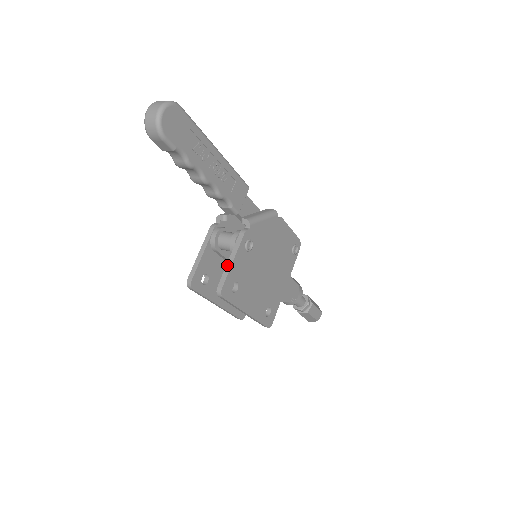
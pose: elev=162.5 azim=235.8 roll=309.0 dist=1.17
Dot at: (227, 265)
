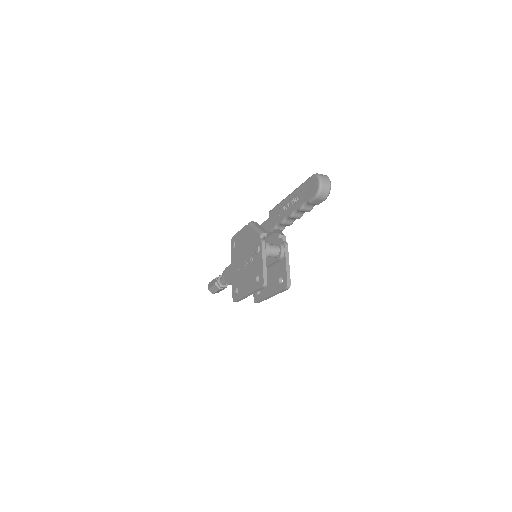
Dot at: (287, 268)
